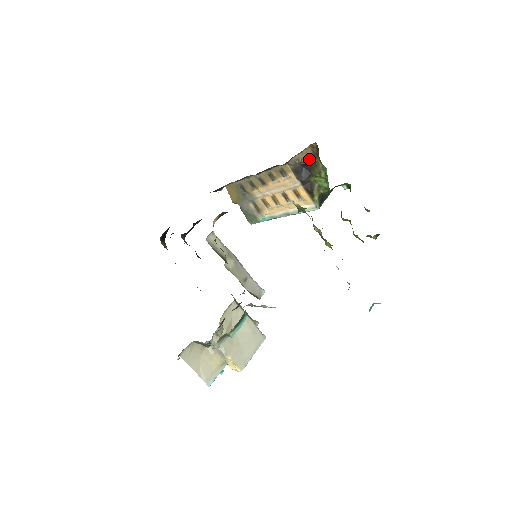
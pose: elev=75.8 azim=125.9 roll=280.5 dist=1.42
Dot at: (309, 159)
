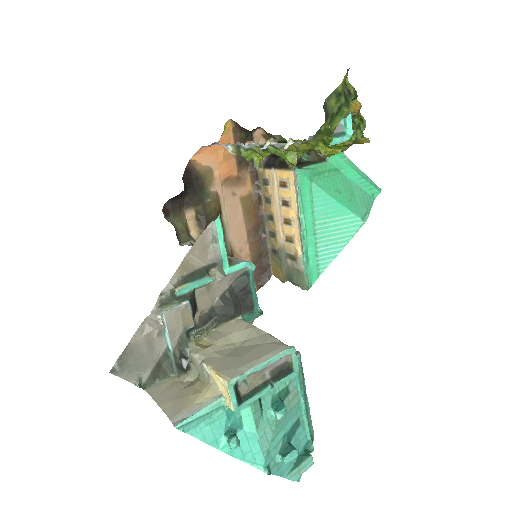
Dot at: occluded
